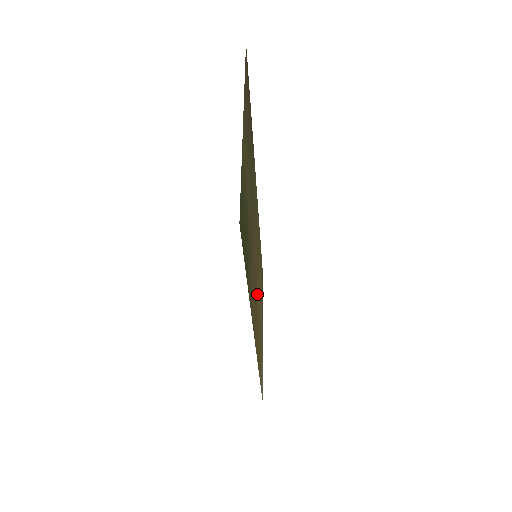
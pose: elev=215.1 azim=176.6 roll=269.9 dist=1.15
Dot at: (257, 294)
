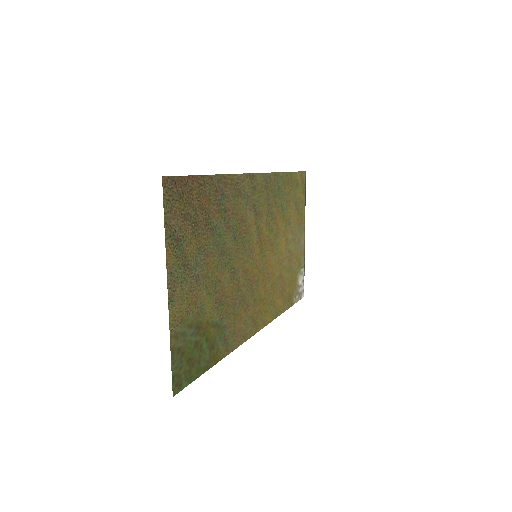
Dot at: (267, 271)
